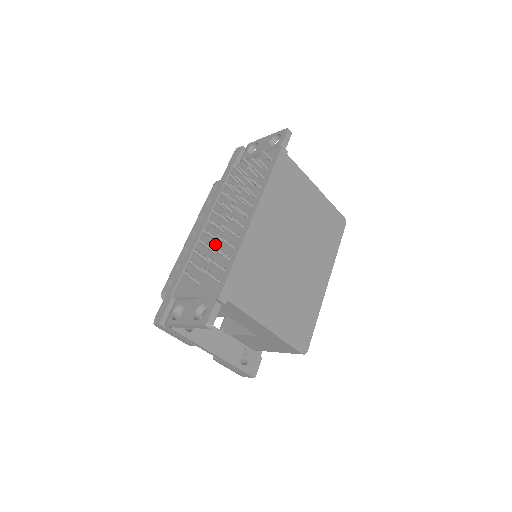
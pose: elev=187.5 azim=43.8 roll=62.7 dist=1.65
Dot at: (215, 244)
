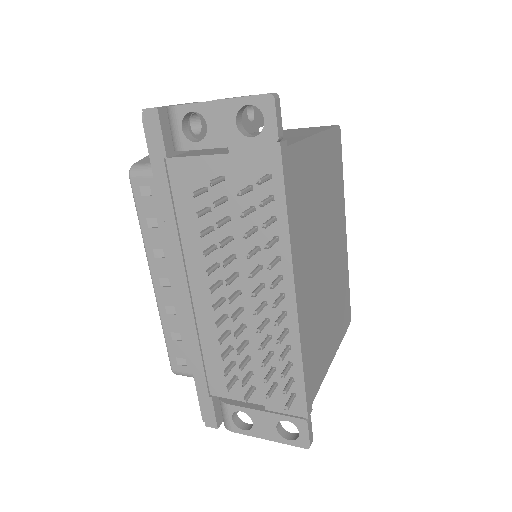
Dot at: occluded
